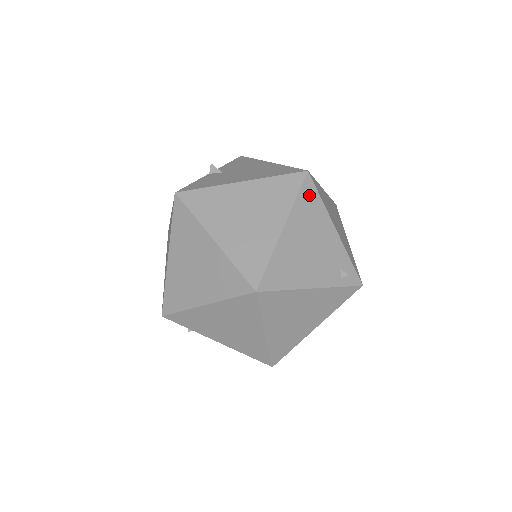
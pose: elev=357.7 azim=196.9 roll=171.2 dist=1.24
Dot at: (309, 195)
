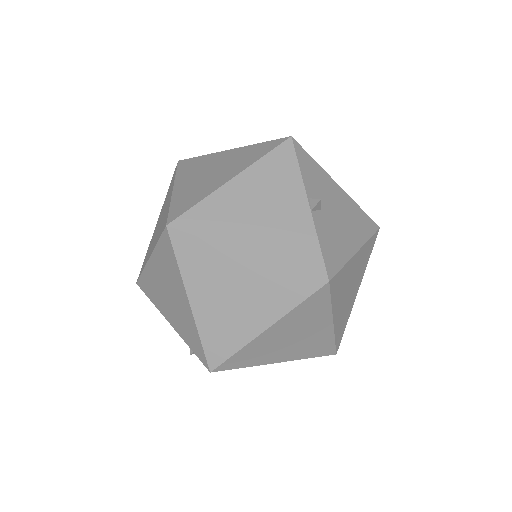
Dot at: occluded
